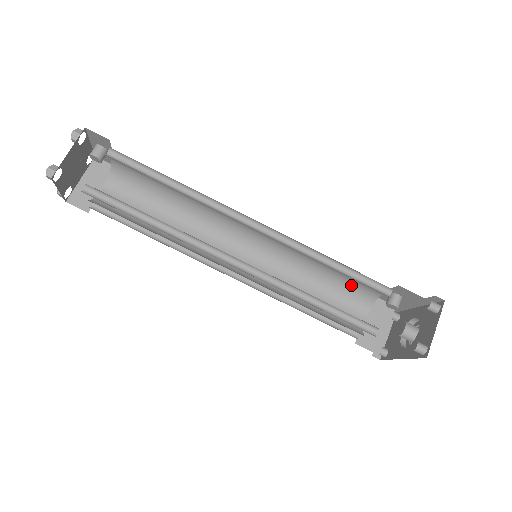
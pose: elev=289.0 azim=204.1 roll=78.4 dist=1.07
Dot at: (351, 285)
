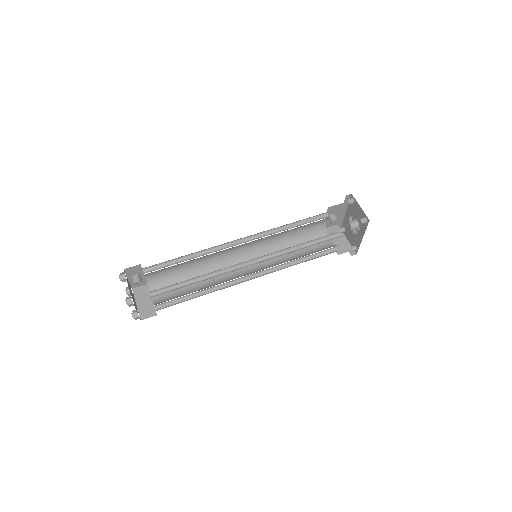
Dot at: (309, 231)
